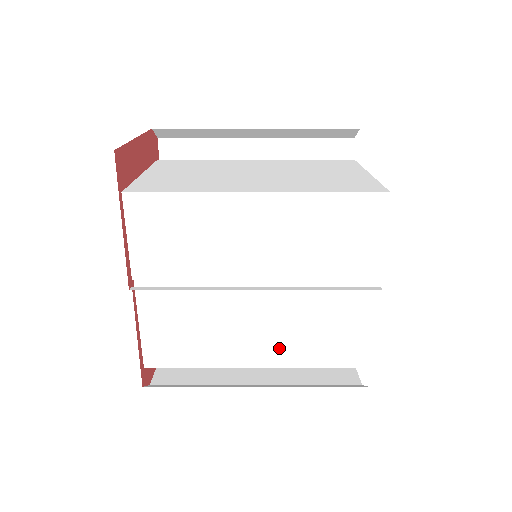
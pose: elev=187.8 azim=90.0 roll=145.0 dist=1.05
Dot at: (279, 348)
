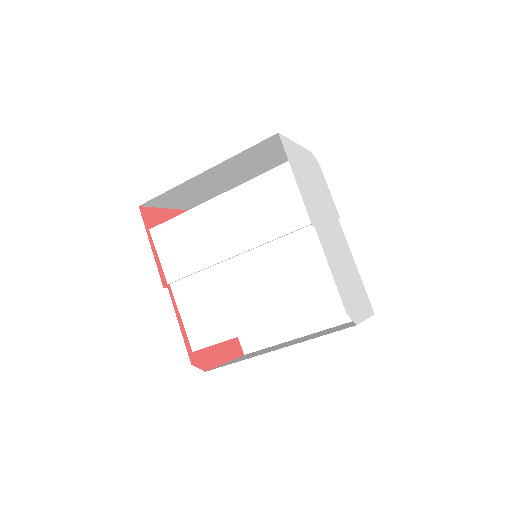
Dot at: (272, 306)
